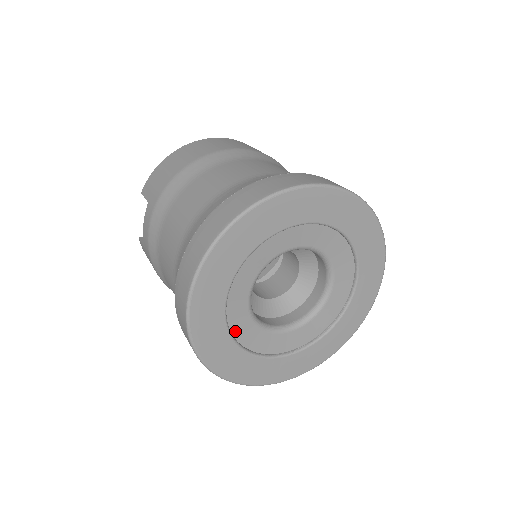
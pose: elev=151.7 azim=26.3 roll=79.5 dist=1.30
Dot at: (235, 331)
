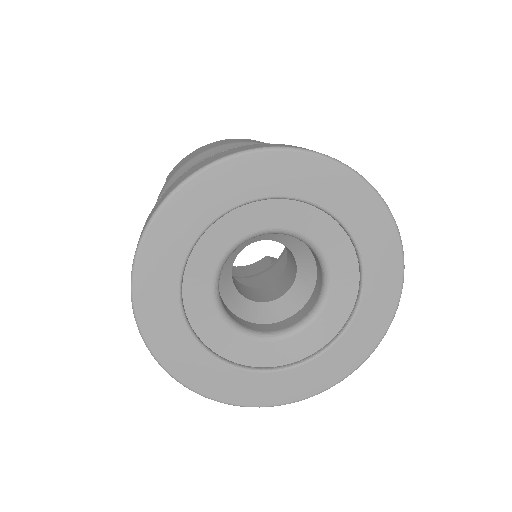
Dot at: (191, 312)
